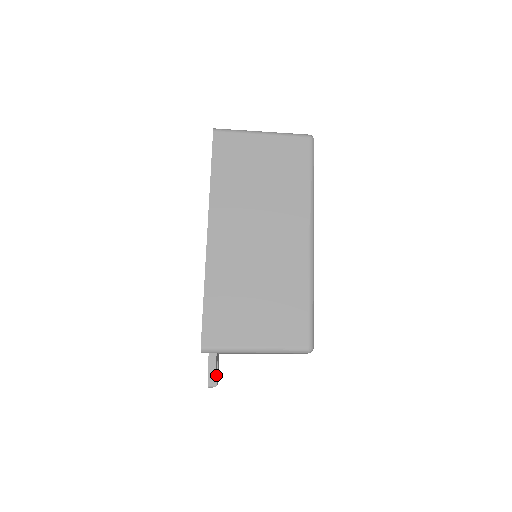
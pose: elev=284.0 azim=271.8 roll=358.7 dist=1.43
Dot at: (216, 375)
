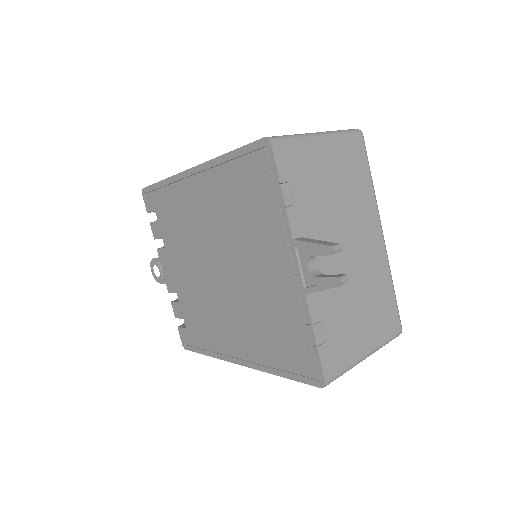
Dot at: (332, 275)
